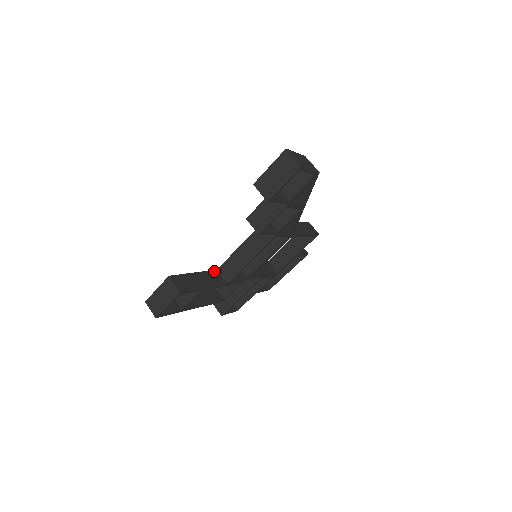
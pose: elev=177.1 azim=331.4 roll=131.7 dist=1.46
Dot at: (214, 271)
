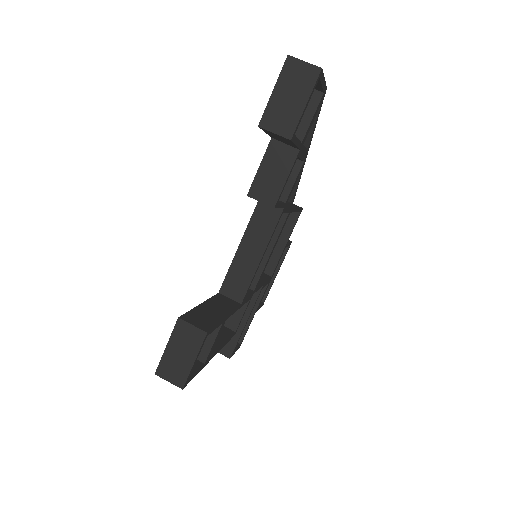
Dot at: (217, 295)
